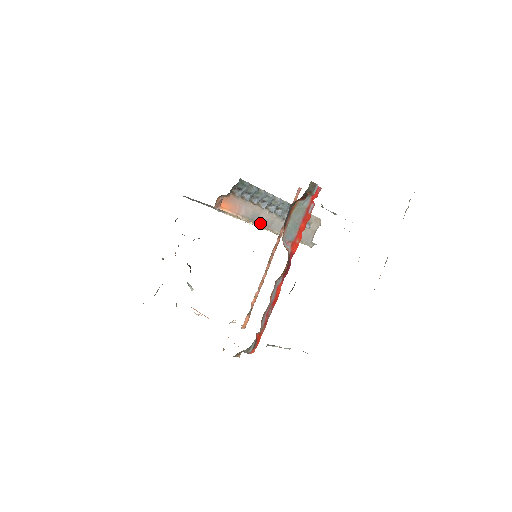
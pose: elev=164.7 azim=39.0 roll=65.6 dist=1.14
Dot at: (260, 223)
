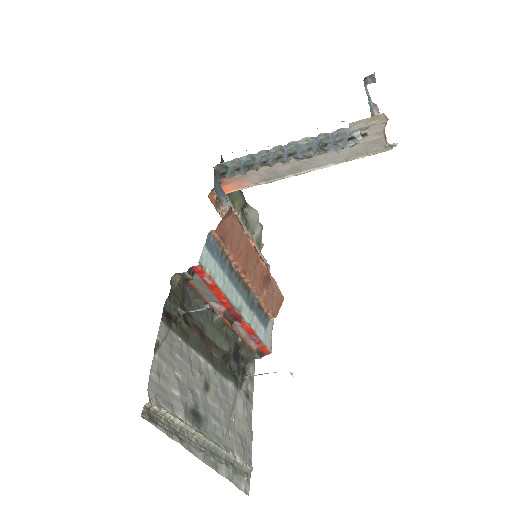
Dot at: (284, 175)
